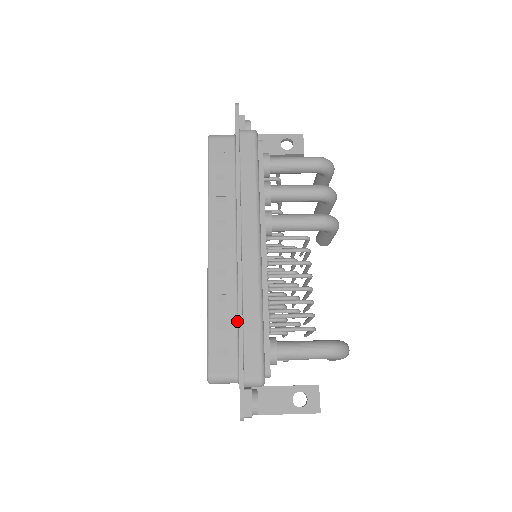
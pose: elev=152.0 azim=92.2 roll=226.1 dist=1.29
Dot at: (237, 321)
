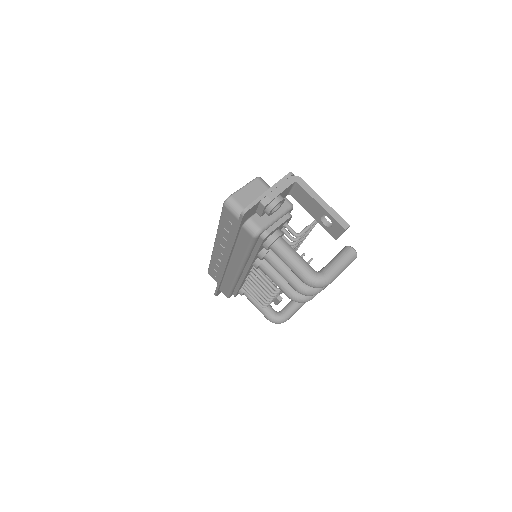
Dot at: occluded
